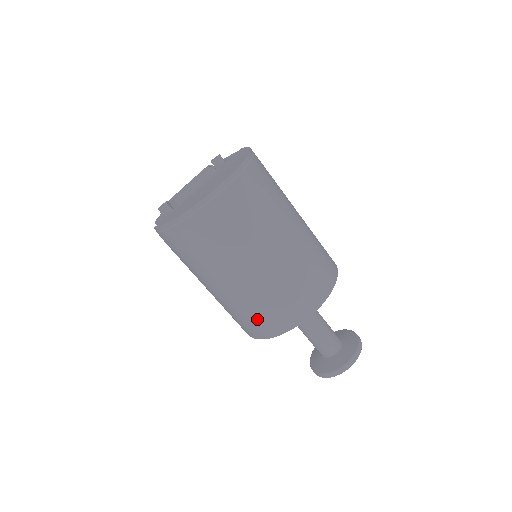
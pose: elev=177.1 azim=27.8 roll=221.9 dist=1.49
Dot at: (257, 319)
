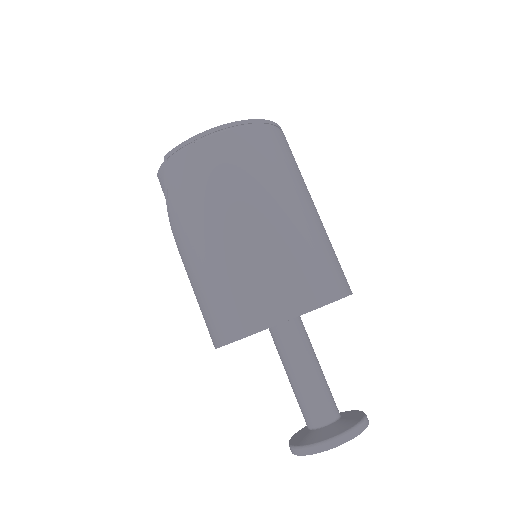
Dot at: (261, 290)
